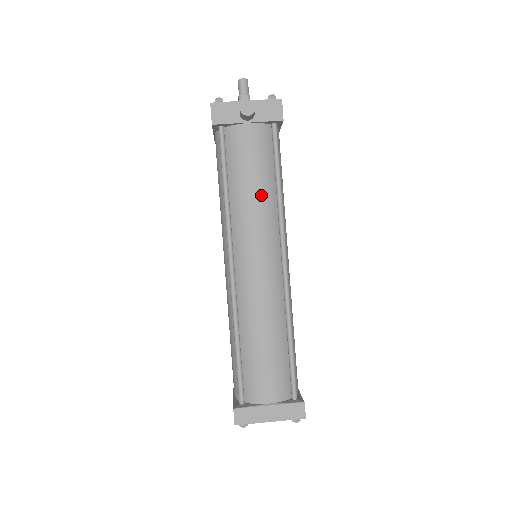
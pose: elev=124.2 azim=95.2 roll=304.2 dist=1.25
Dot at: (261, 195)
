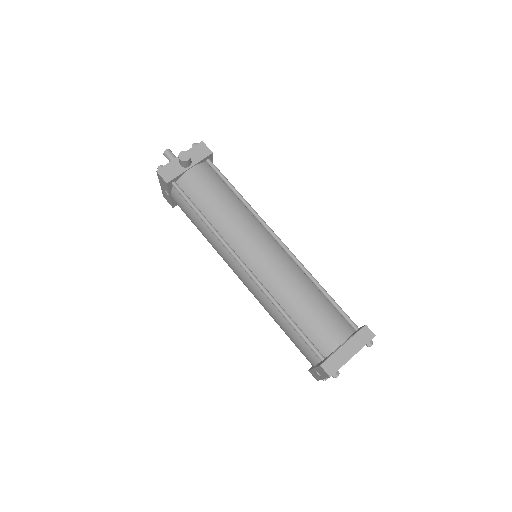
Dot at: (231, 207)
